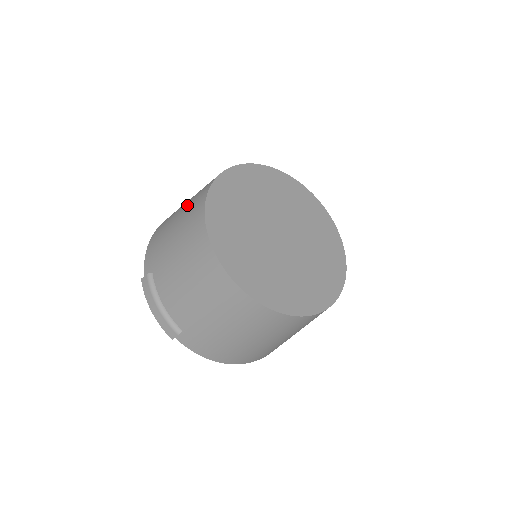
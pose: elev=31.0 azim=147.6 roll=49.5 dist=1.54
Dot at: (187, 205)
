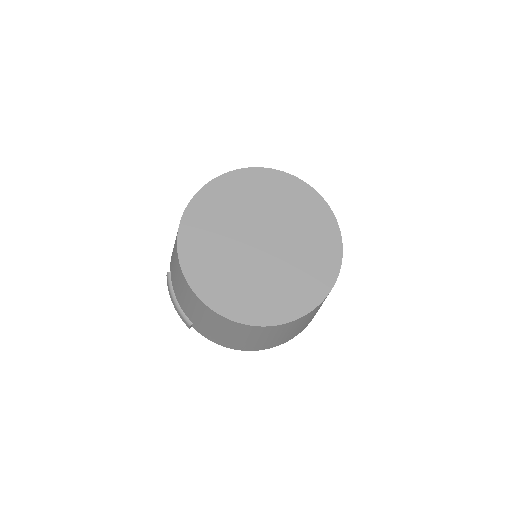
Dot at: occluded
